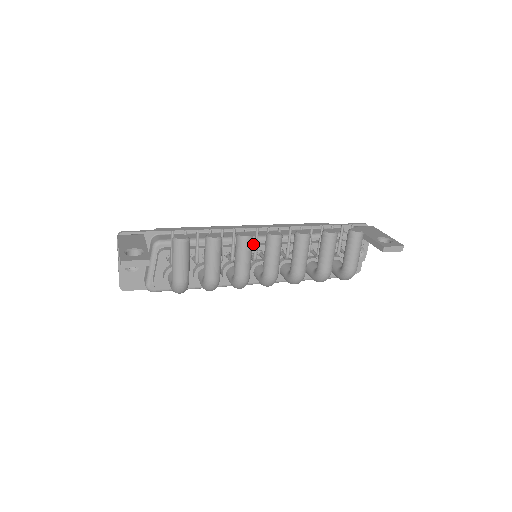
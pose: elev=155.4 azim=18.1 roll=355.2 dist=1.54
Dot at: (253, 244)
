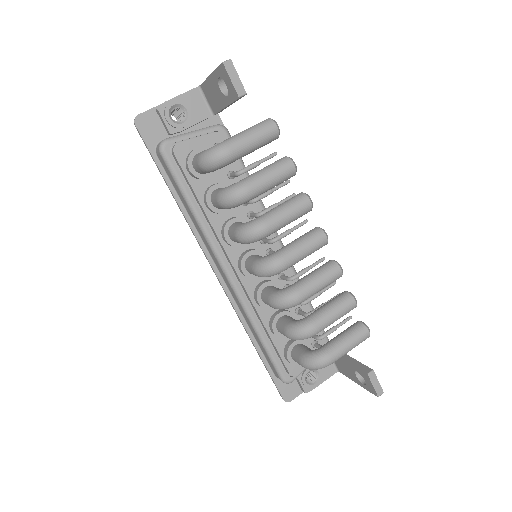
Dot at: occluded
